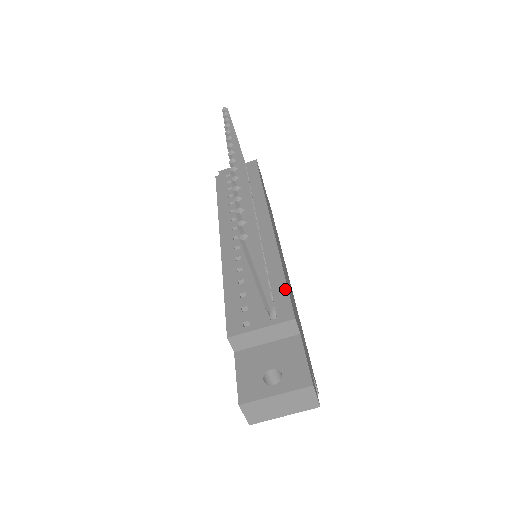
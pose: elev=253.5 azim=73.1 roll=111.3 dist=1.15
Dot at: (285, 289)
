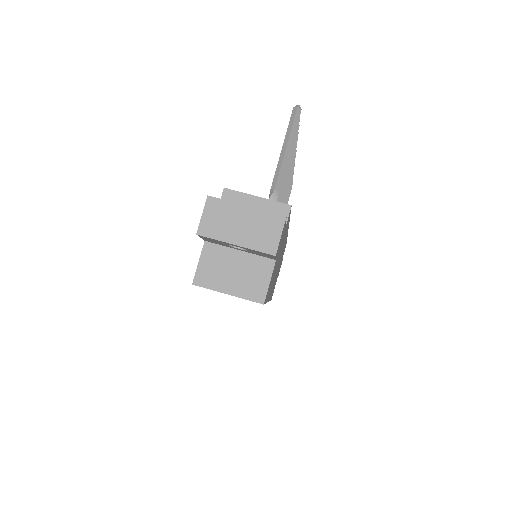
Dot at: occluded
